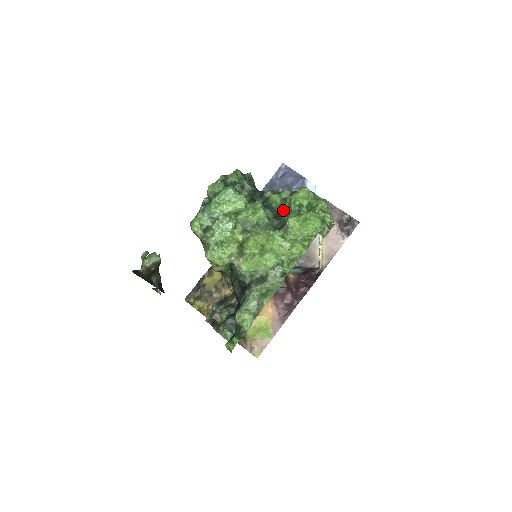
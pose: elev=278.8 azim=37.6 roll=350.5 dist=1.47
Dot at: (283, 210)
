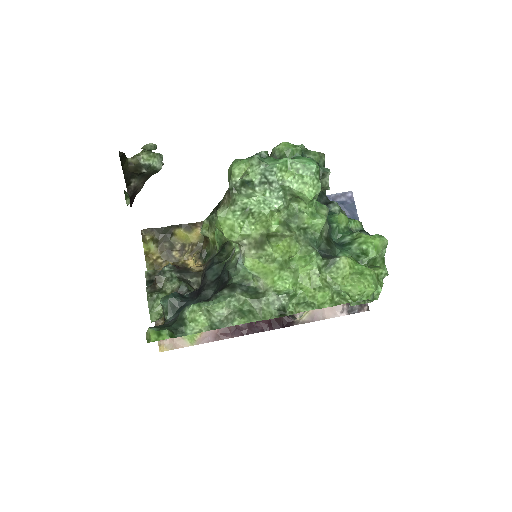
Dot at: (339, 239)
